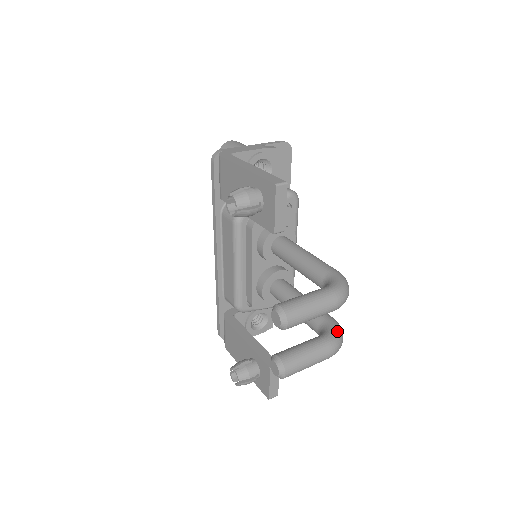
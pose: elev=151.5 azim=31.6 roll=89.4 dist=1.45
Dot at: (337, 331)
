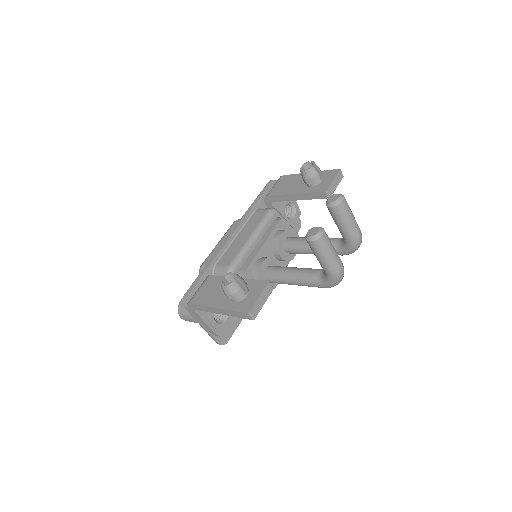
Dot at: occluded
